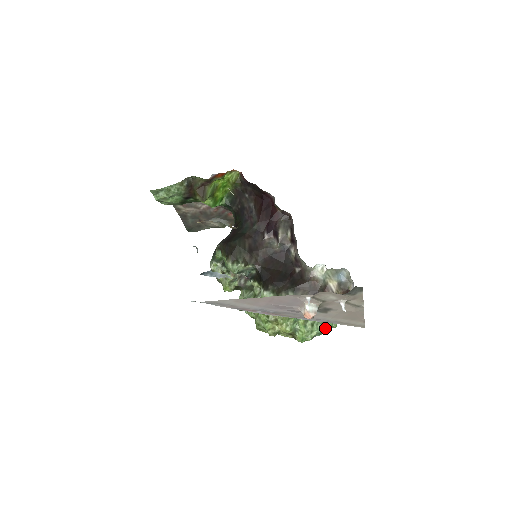
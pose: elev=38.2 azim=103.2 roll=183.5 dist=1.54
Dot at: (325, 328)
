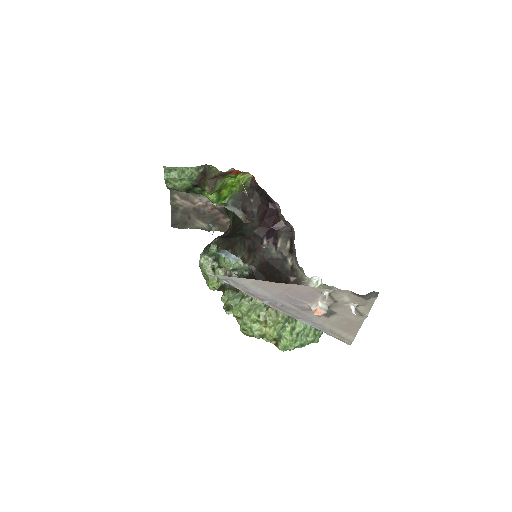
Dot at: (308, 341)
